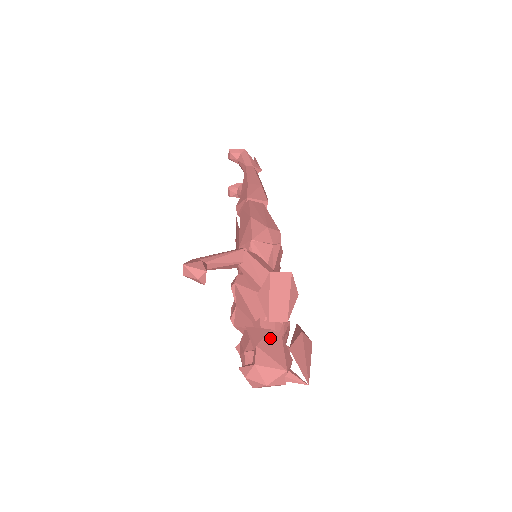
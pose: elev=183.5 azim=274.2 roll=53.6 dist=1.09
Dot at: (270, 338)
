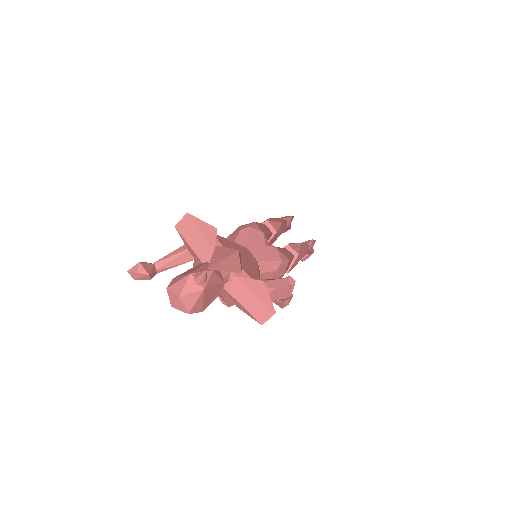
Dot at: (192, 269)
